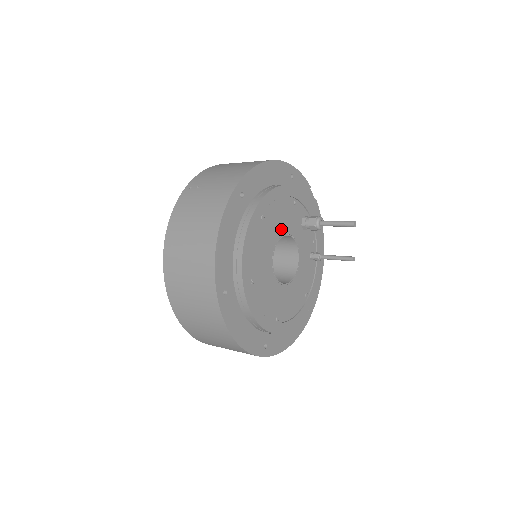
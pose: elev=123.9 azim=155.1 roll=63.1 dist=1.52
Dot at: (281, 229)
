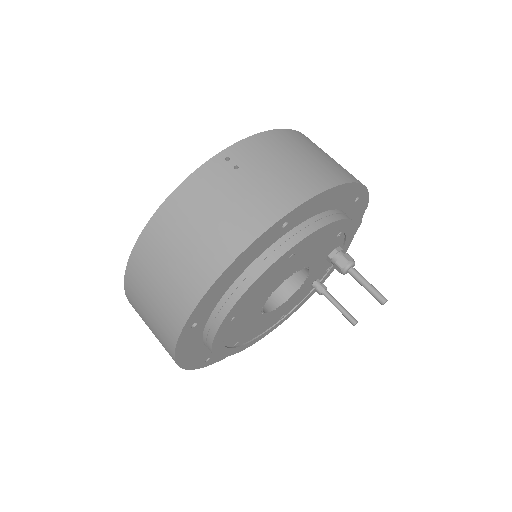
Dot at: (303, 263)
